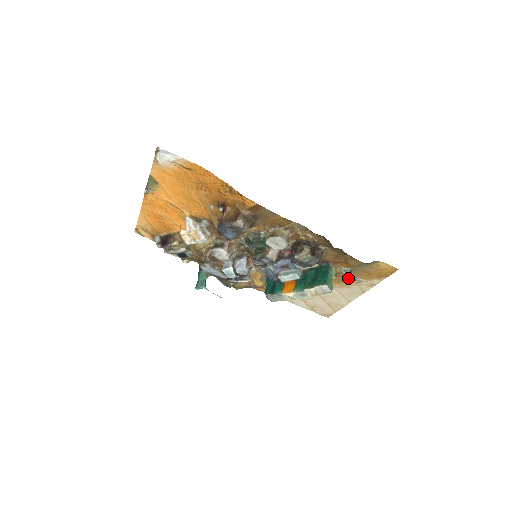
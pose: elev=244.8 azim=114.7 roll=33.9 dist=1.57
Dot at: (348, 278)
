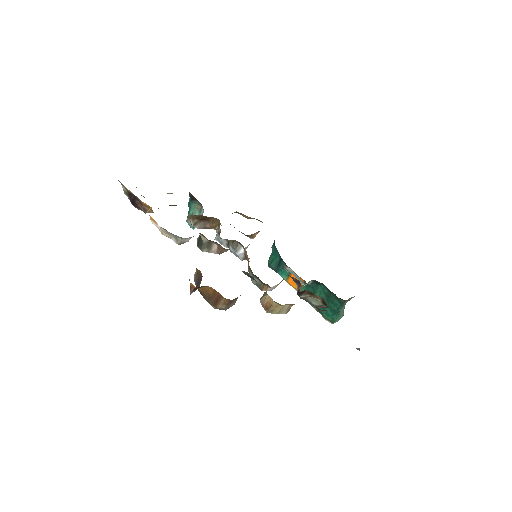
Dot at: occluded
